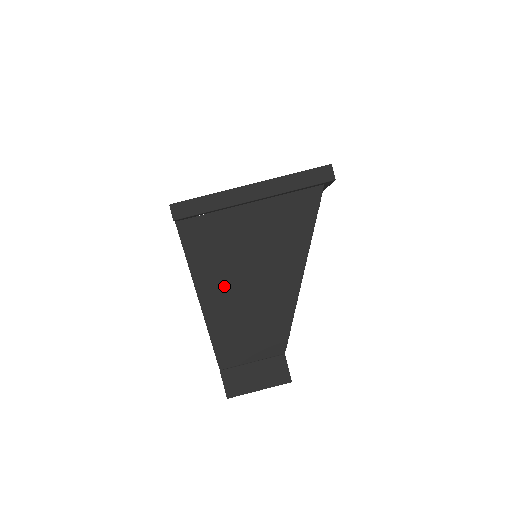
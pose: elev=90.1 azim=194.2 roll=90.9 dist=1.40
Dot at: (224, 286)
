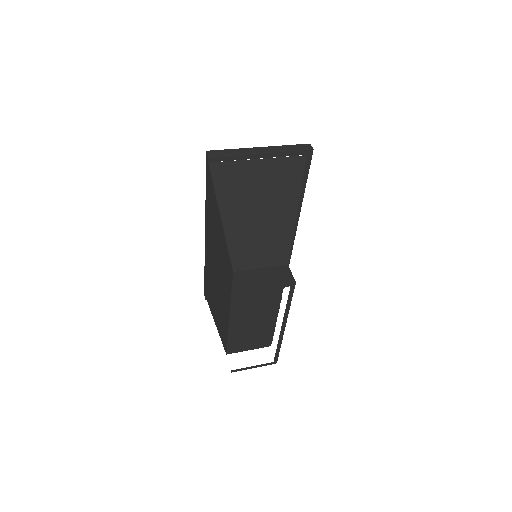
Dot at: (240, 207)
